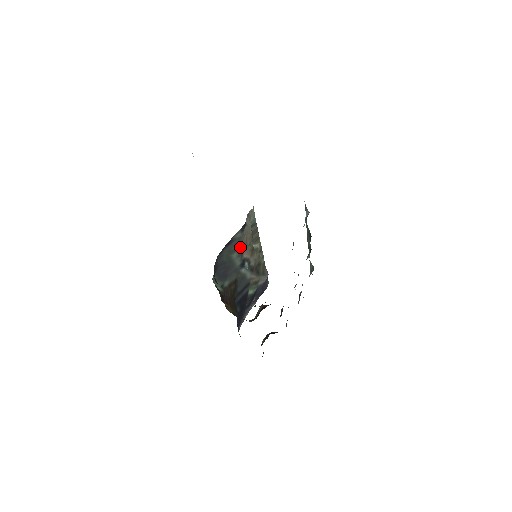
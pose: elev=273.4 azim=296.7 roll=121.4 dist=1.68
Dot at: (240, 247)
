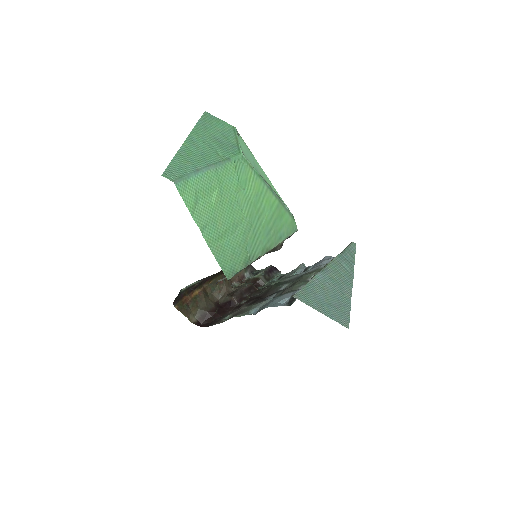
Dot at: occluded
